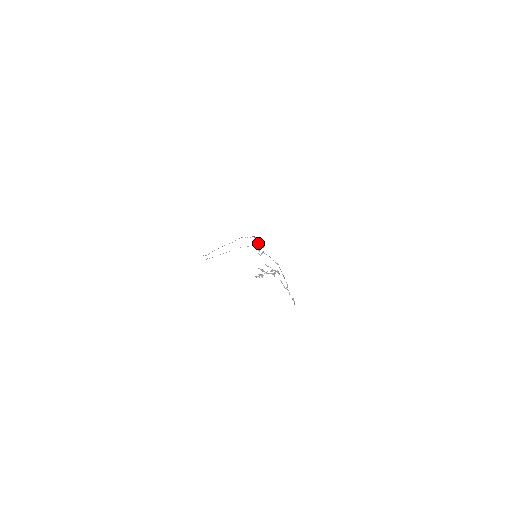
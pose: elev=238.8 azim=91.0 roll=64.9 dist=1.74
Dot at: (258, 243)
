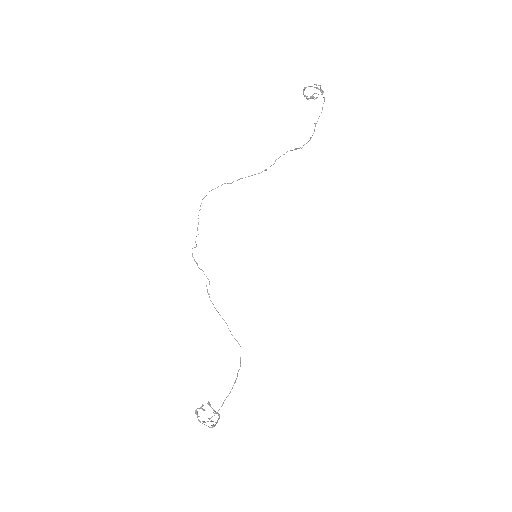
Dot at: occluded
